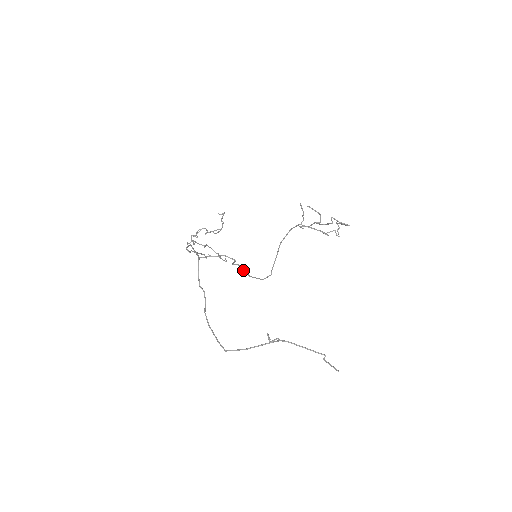
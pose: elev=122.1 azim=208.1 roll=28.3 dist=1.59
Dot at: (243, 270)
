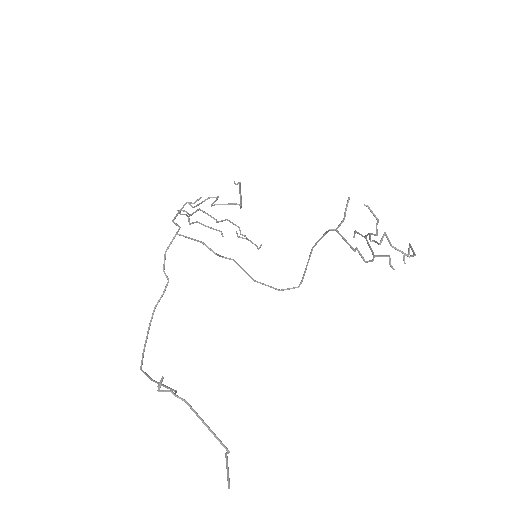
Dot at: (242, 269)
